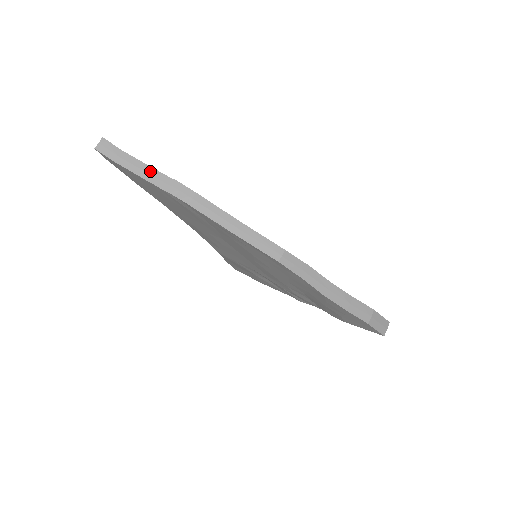
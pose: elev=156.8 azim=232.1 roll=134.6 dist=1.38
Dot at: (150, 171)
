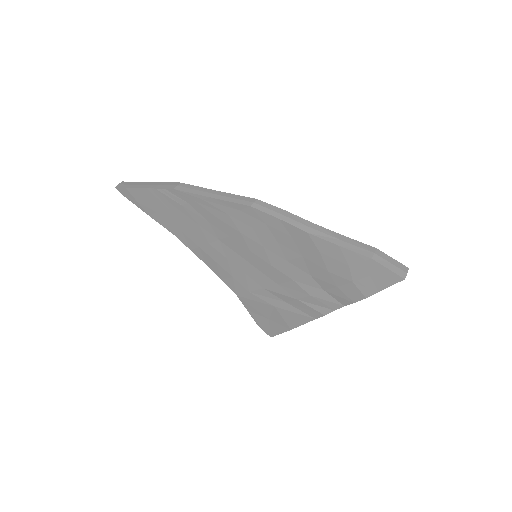
Dot at: (150, 184)
